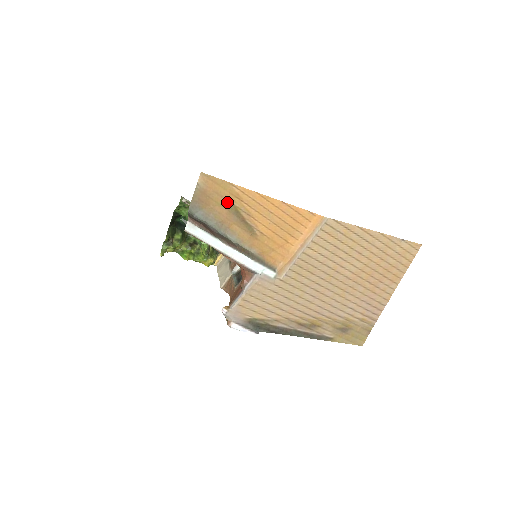
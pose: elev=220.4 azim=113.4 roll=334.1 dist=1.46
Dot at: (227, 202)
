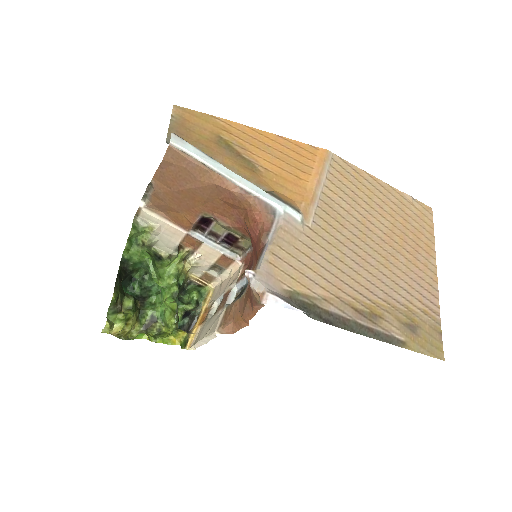
Dot at: (213, 135)
